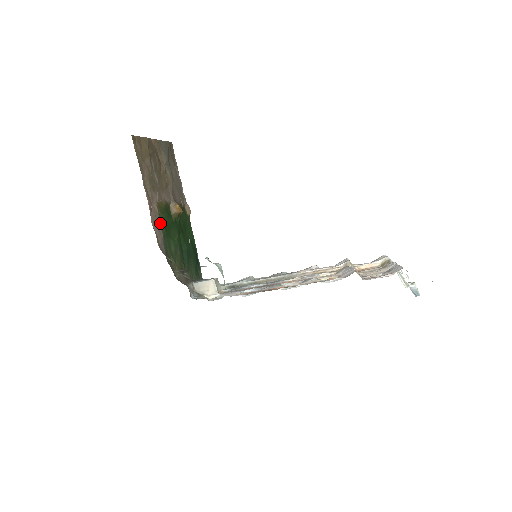
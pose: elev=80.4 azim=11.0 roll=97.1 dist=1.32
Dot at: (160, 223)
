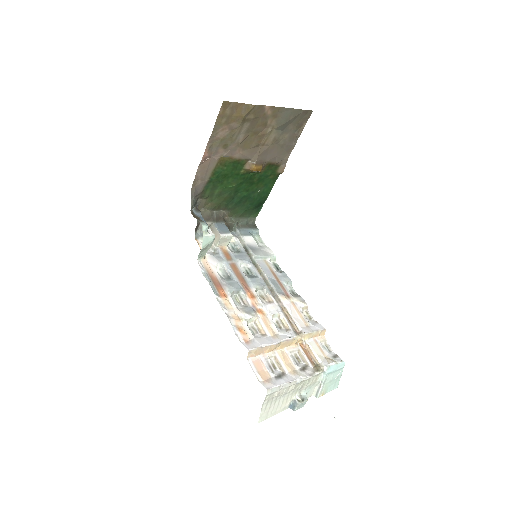
Dot at: (213, 171)
